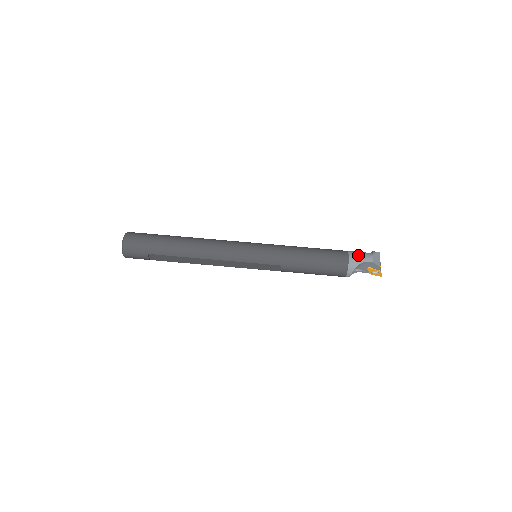
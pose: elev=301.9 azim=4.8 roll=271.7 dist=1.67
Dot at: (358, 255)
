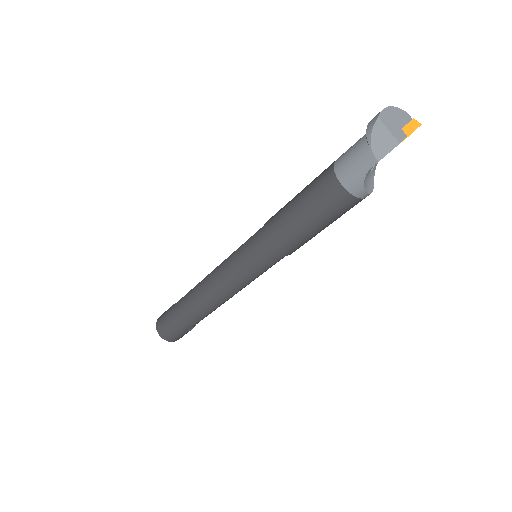
Dot at: (350, 169)
